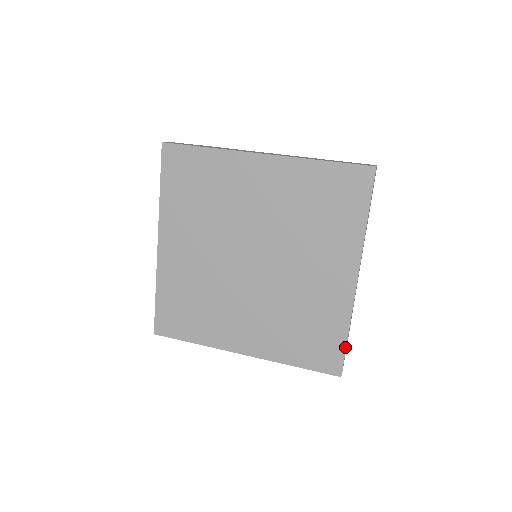
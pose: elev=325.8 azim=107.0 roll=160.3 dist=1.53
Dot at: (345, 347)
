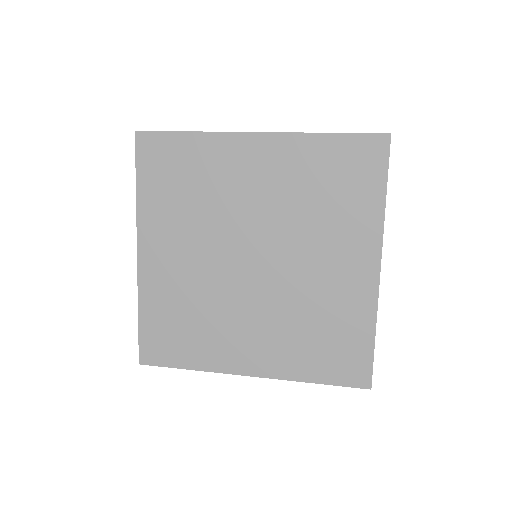
Dot at: (373, 352)
